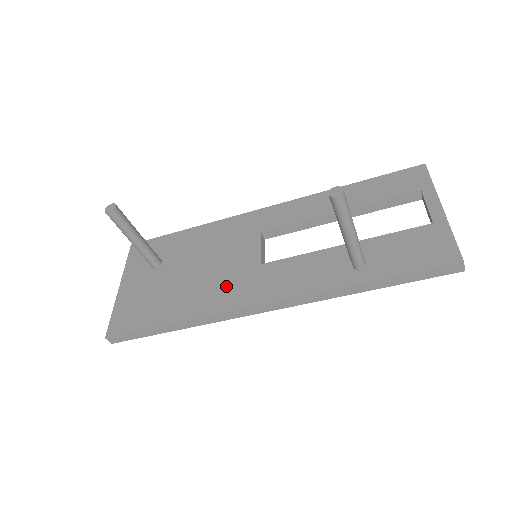
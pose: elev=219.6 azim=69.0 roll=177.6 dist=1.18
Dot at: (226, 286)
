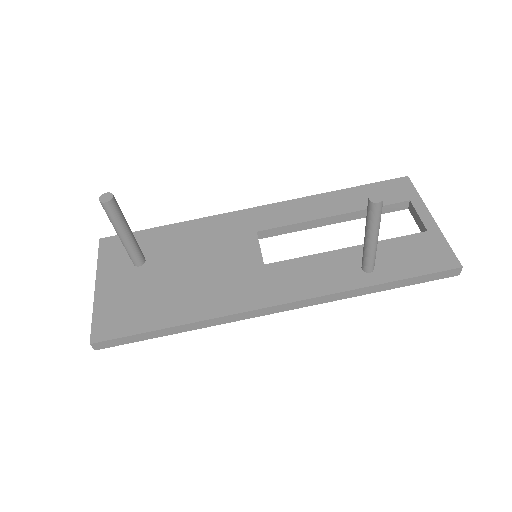
Dot at: (230, 286)
